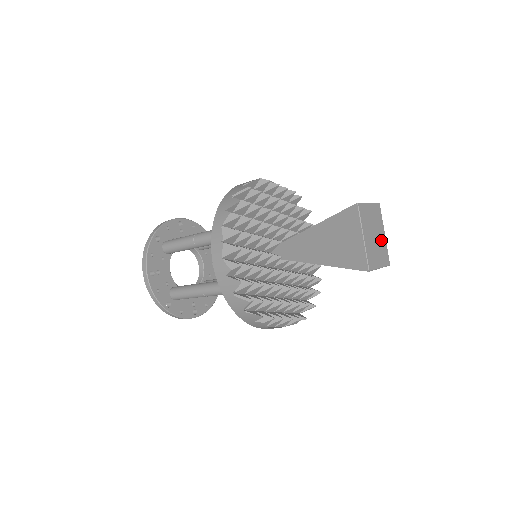
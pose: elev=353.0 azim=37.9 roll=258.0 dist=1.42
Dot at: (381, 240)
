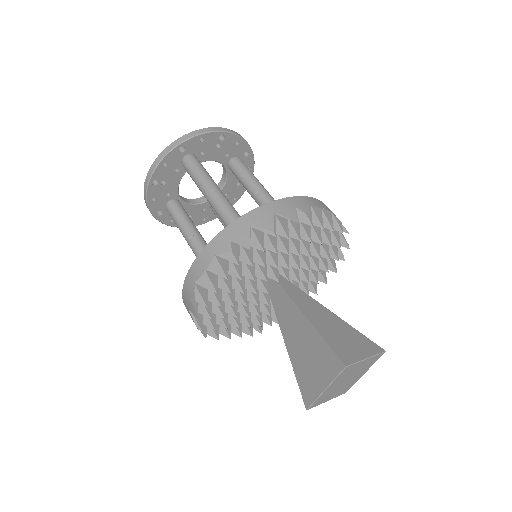
Dot at: (353, 380)
